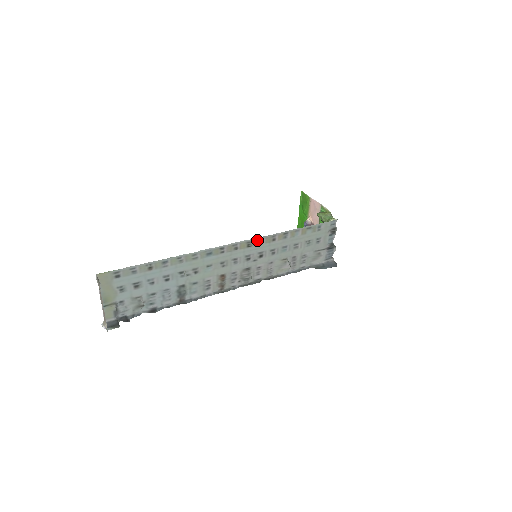
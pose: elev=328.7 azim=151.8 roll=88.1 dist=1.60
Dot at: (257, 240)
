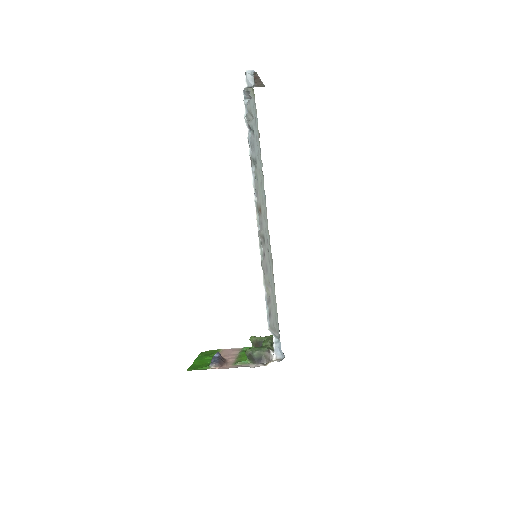
Dot at: (270, 246)
